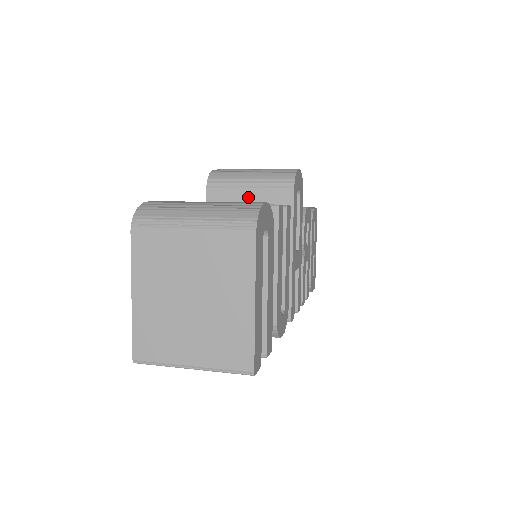
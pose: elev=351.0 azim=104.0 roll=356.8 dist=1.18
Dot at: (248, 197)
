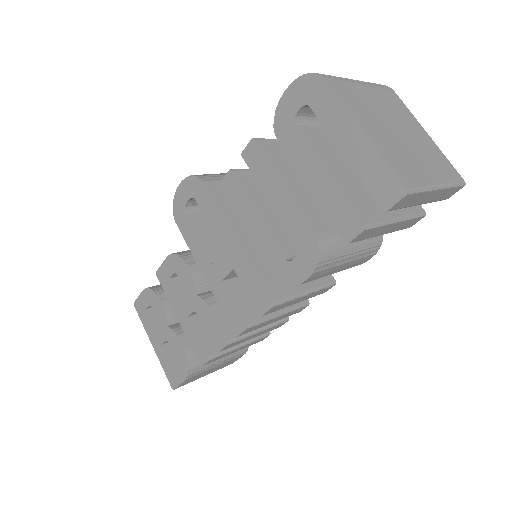
Dot at: occluded
